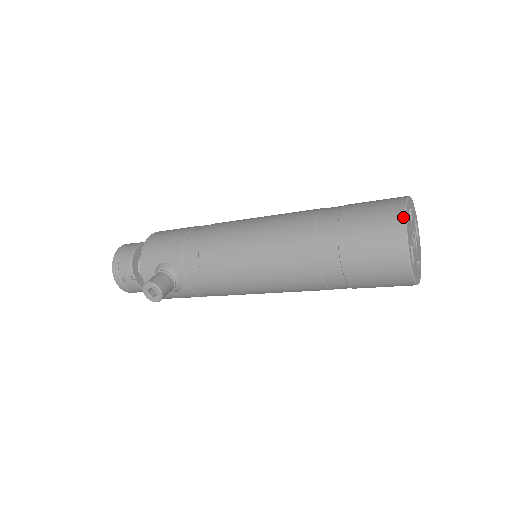
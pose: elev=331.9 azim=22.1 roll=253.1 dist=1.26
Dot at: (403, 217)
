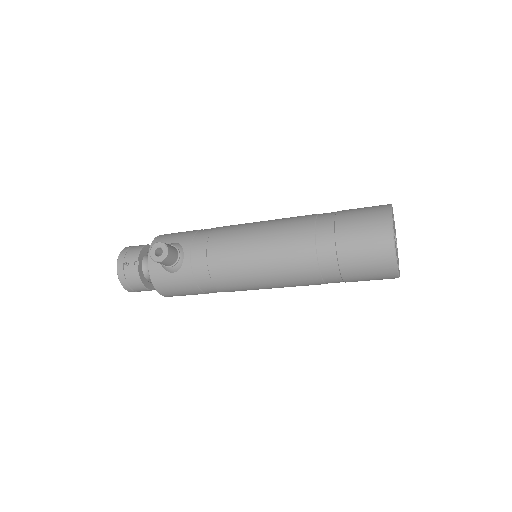
Dot at: (389, 206)
